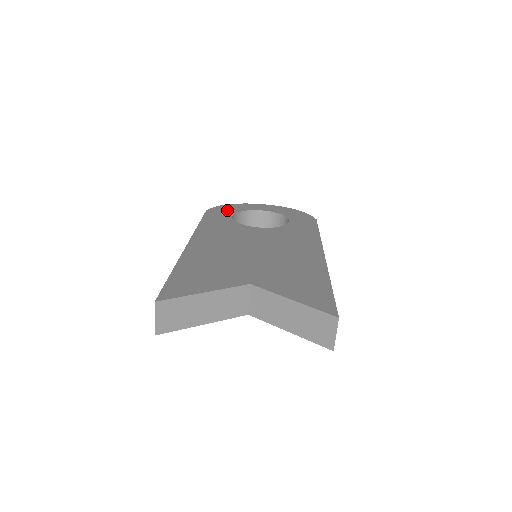
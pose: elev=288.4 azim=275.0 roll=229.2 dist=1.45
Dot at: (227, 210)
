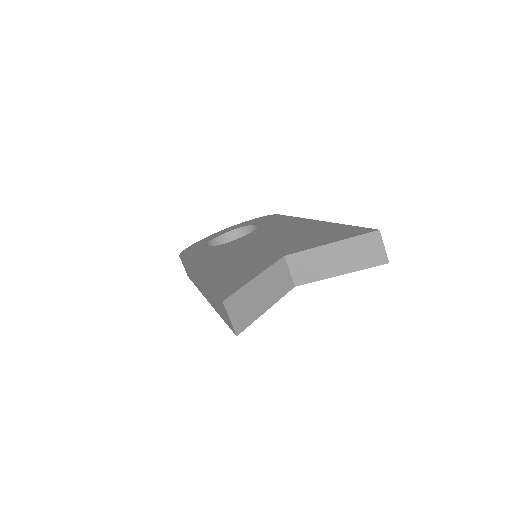
Dot at: (197, 246)
